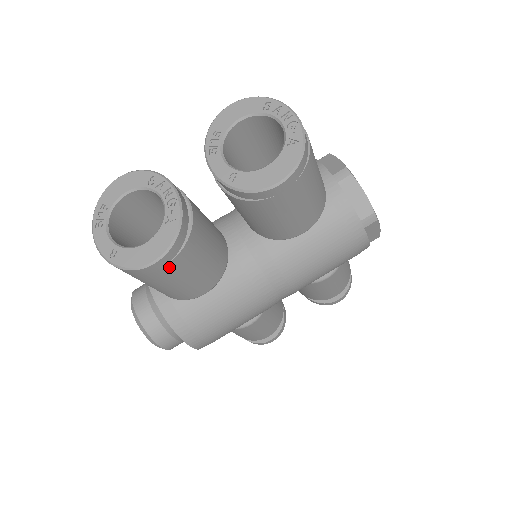
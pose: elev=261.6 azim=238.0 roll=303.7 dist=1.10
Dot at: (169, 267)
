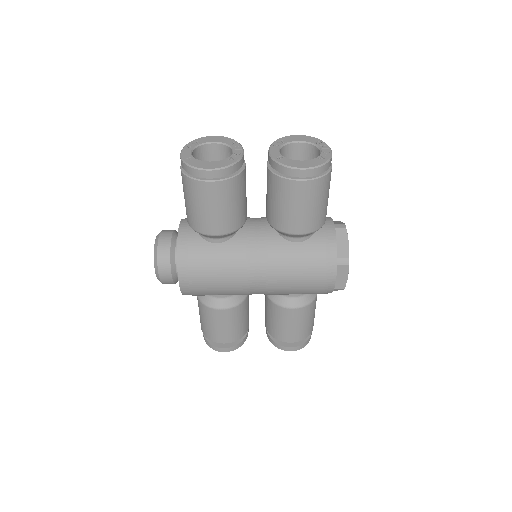
Dot at: (212, 185)
